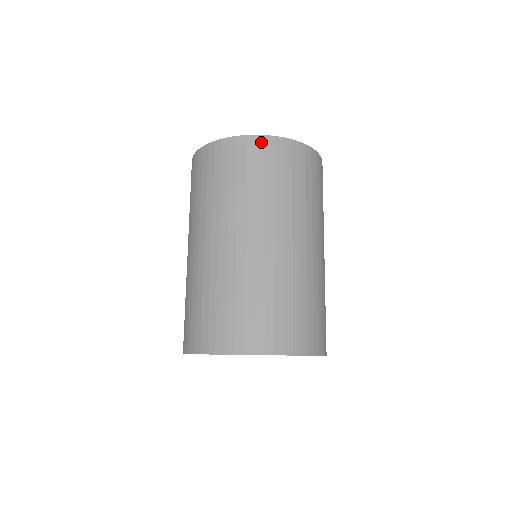
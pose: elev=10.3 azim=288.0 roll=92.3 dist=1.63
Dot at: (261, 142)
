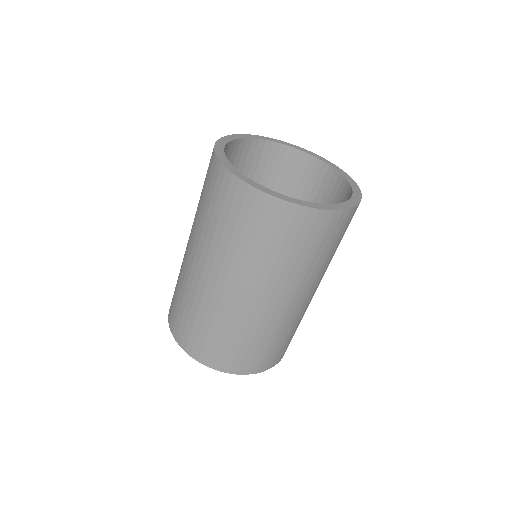
Dot at: (348, 215)
